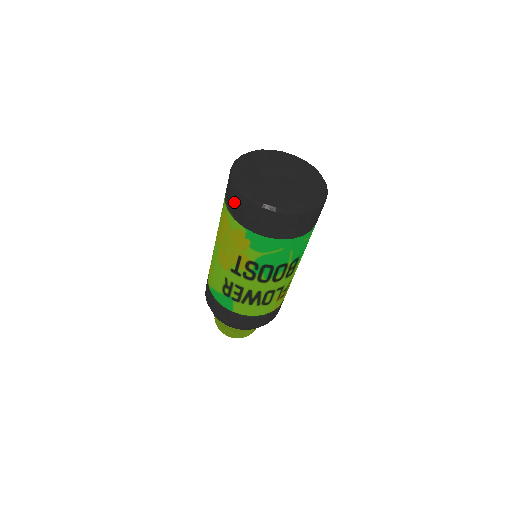
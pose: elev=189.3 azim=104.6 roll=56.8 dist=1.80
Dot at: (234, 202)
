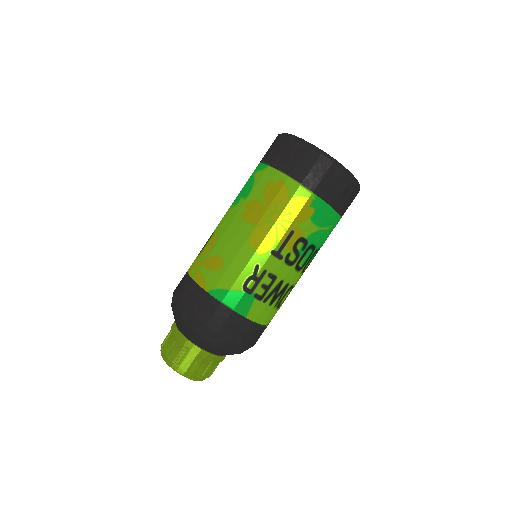
Dot at: (307, 165)
